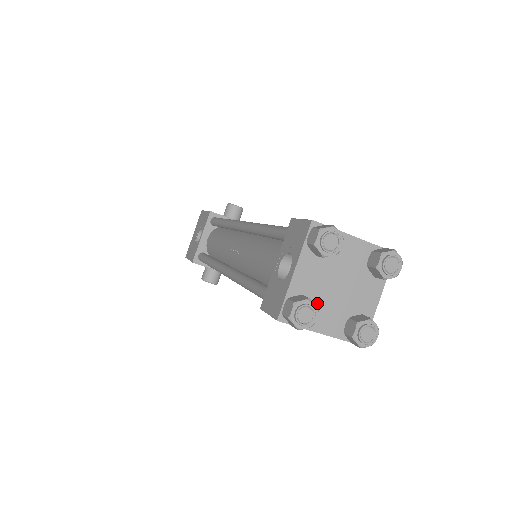
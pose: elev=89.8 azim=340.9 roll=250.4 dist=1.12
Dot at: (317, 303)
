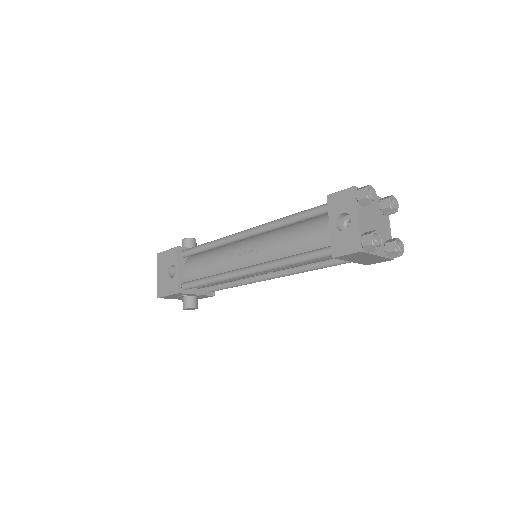
Dot at: occluded
